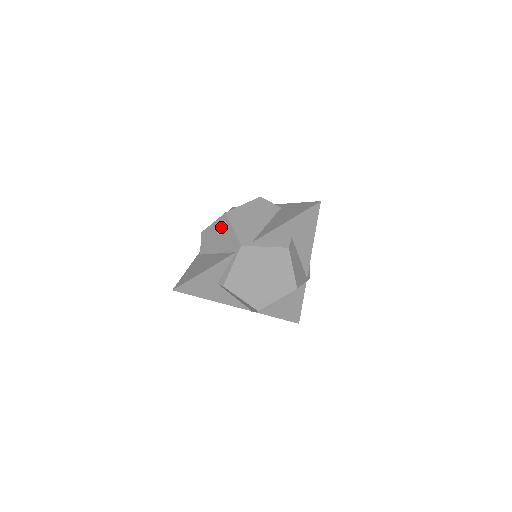
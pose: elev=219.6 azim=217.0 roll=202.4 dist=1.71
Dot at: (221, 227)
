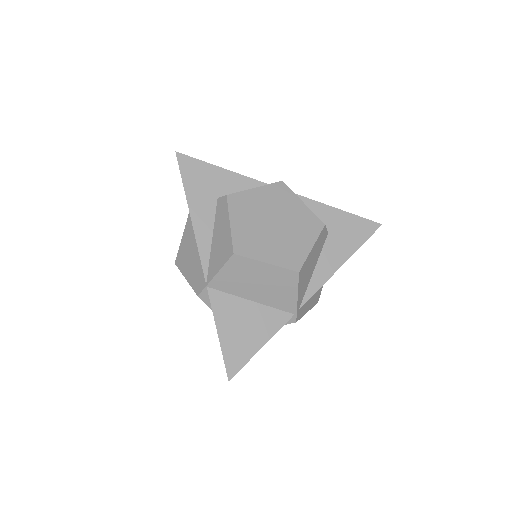
Dot at: occluded
